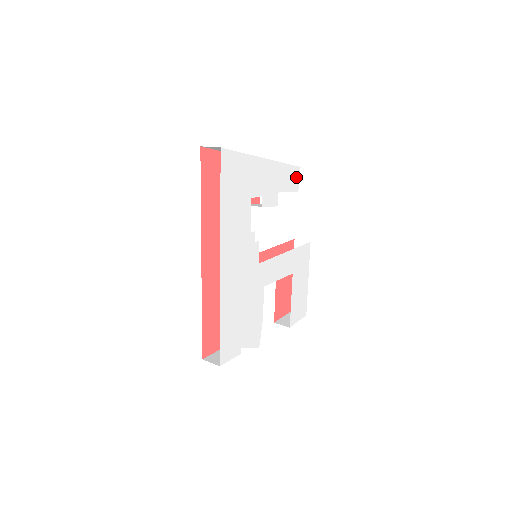
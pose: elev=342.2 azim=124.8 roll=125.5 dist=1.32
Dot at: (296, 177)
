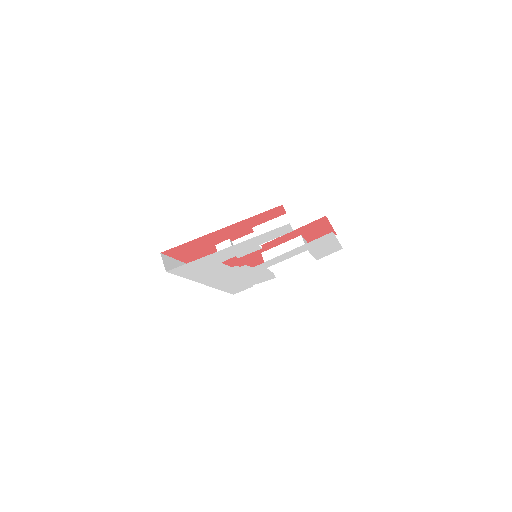
Dot at: (285, 229)
